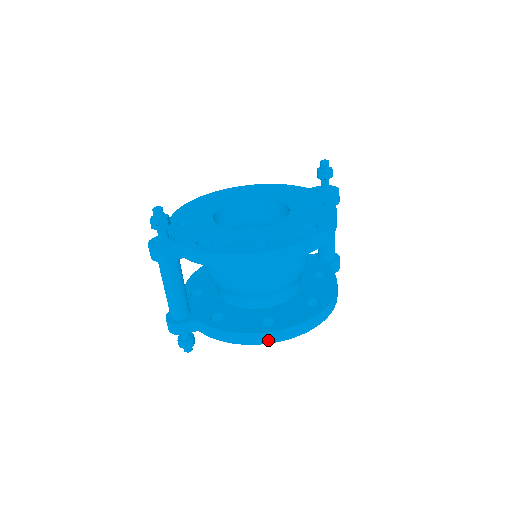
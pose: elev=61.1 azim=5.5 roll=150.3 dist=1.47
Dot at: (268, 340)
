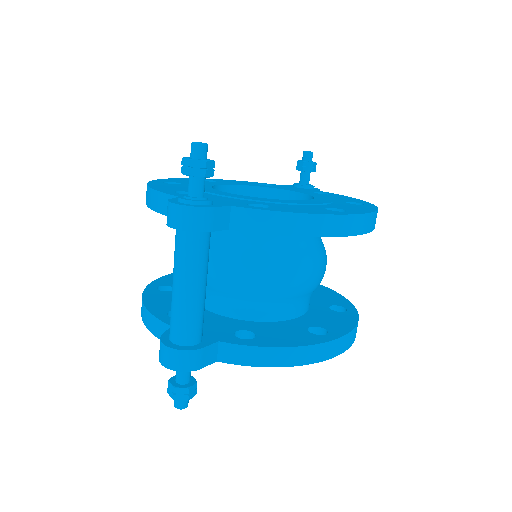
Dot at: (330, 353)
